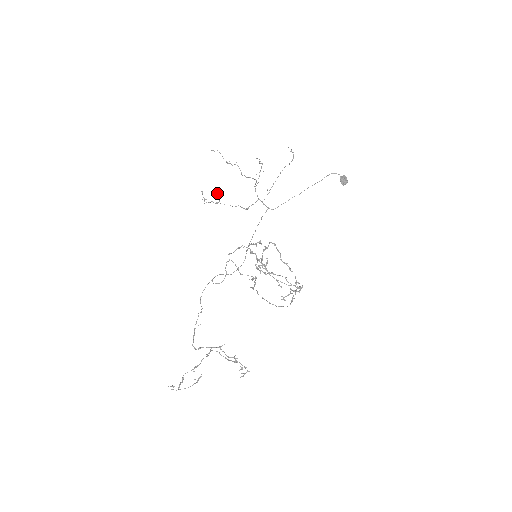
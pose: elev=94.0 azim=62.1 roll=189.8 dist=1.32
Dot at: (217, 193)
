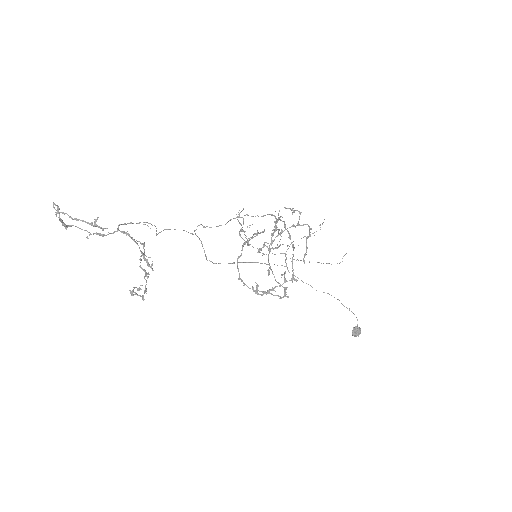
Dot at: occluded
